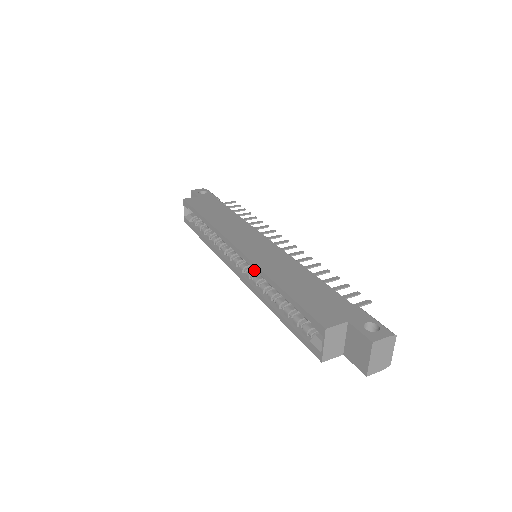
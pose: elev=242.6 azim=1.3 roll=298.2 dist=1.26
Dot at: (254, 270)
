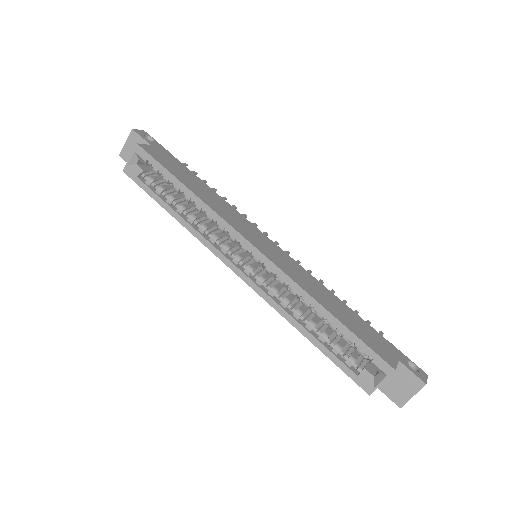
Dot at: (279, 281)
